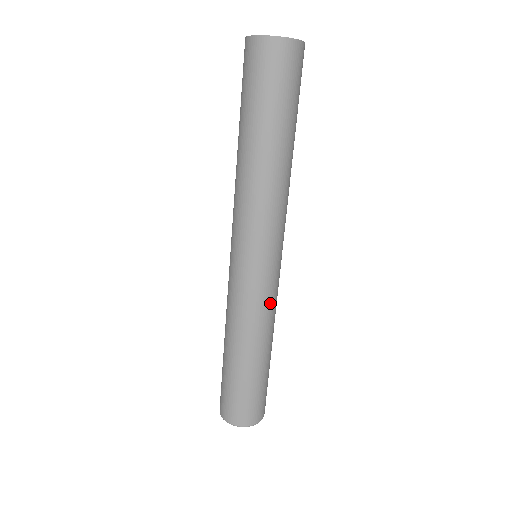
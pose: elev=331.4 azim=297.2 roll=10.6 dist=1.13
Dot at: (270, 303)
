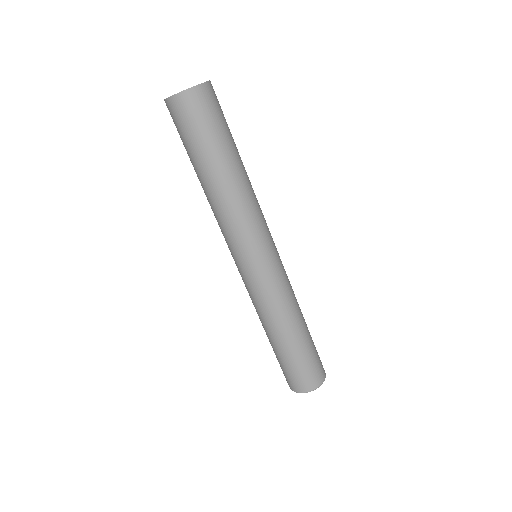
Dot at: (279, 291)
